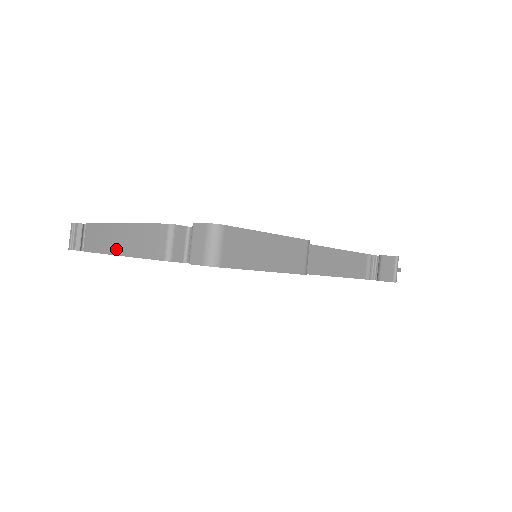
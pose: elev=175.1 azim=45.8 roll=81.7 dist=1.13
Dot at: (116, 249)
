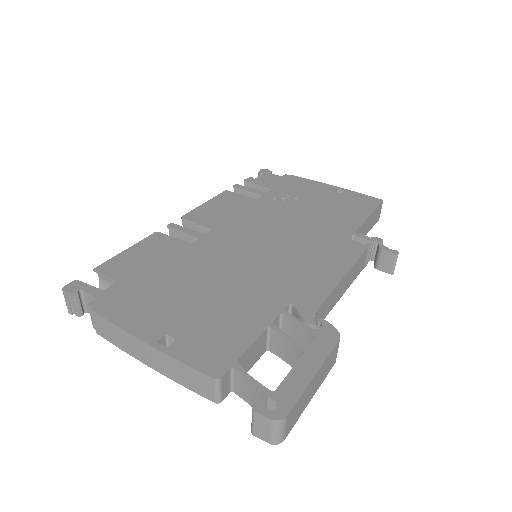
Dot at: (147, 362)
